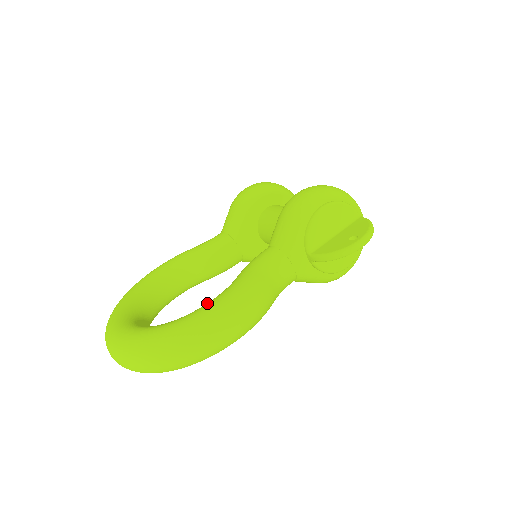
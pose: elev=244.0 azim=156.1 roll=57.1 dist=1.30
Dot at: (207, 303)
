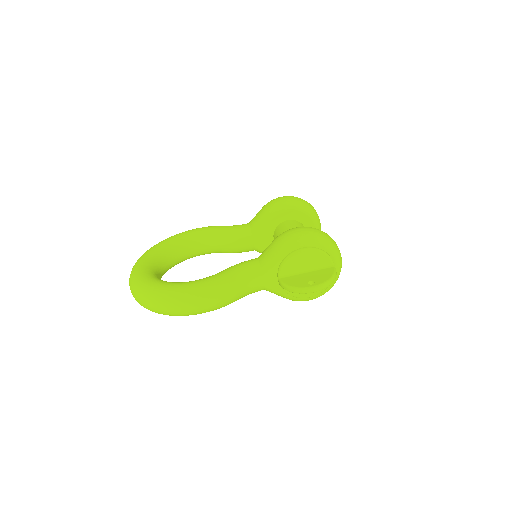
Dot at: (191, 281)
